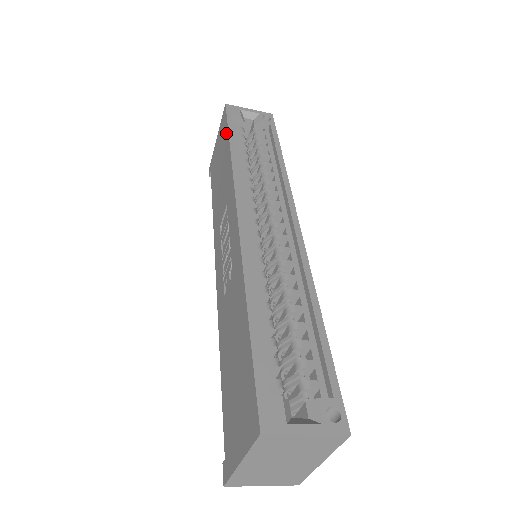
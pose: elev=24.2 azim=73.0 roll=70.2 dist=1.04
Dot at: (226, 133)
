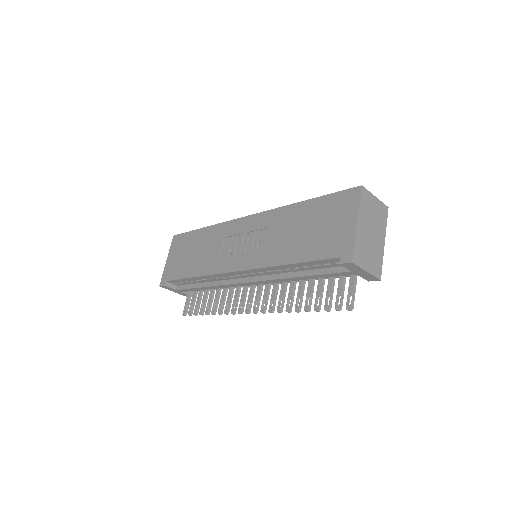
Dot at: (190, 234)
